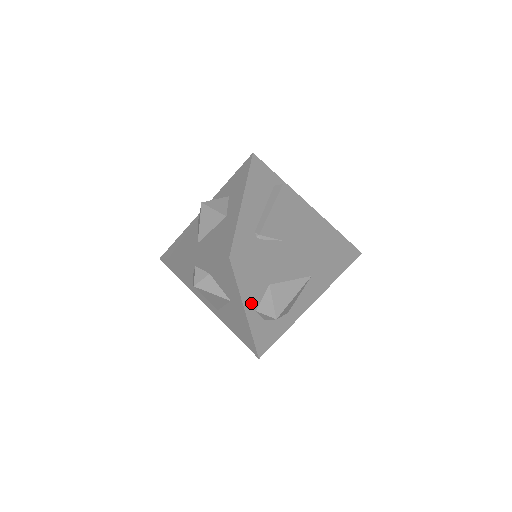
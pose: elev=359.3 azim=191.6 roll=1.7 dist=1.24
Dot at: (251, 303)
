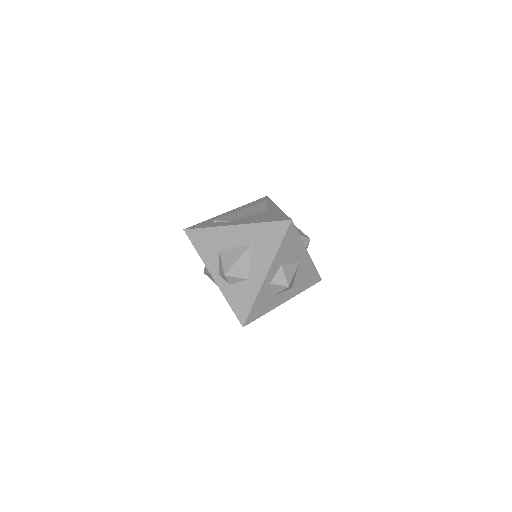
Dot at: (213, 267)
